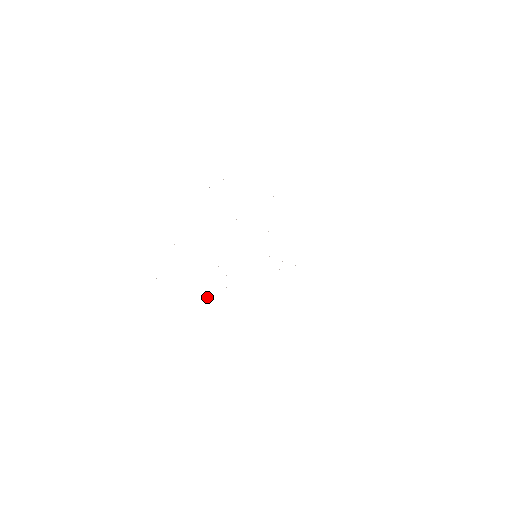
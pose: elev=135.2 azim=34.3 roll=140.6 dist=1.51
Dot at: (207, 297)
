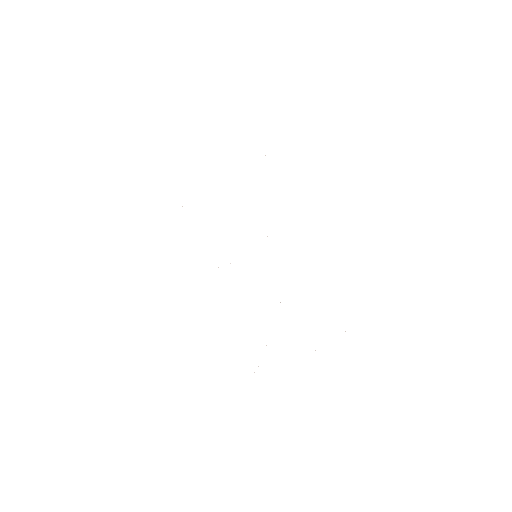
Dot at: occluded
